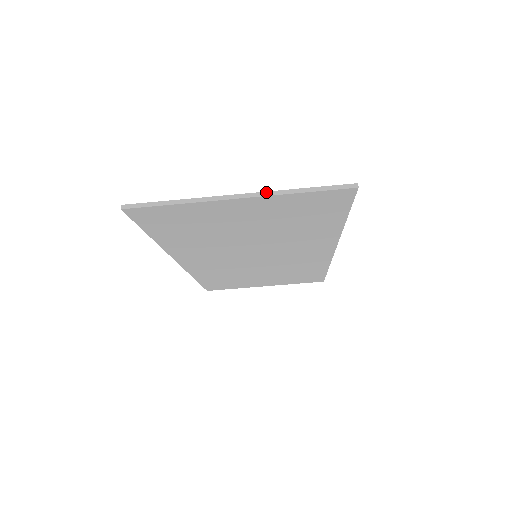
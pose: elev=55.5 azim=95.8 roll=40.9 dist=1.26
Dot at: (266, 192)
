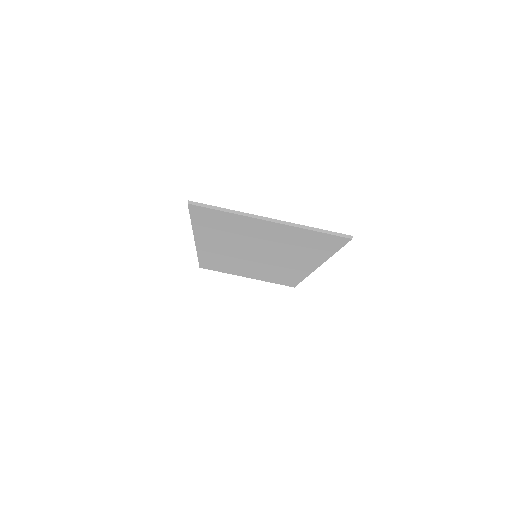
Dot at: (291, 223)
